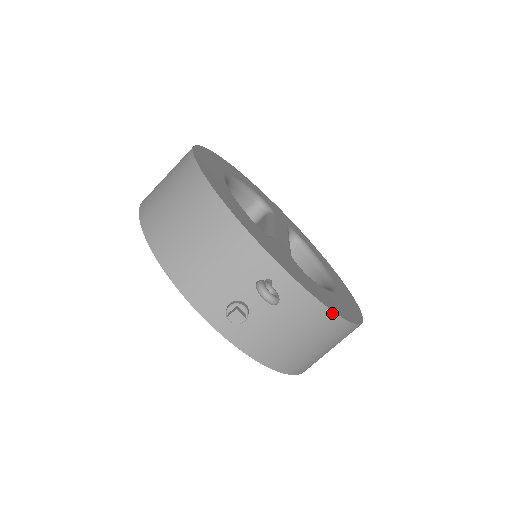
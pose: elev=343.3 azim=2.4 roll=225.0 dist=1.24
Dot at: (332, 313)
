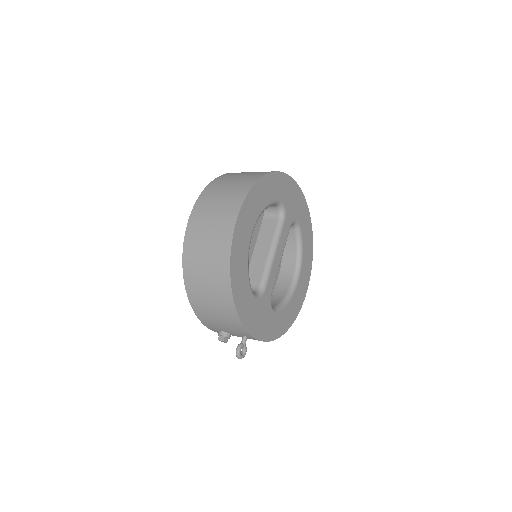
Dot at: occluded
